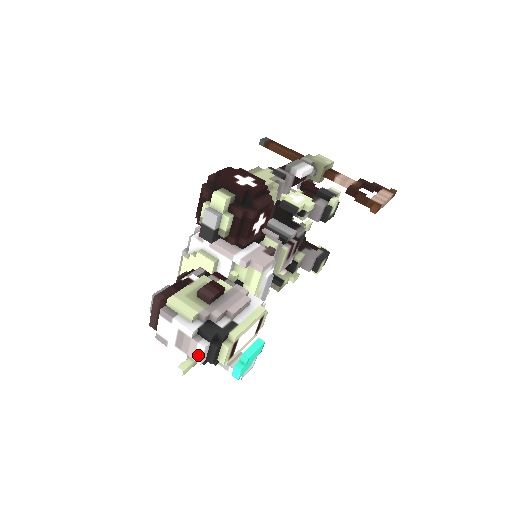
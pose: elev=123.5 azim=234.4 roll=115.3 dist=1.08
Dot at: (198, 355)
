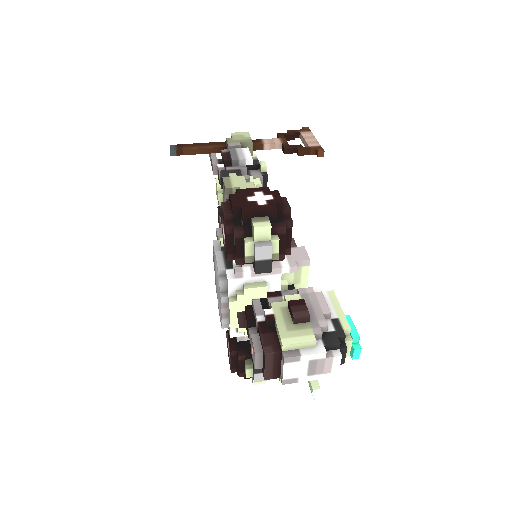
Dot at: (335, 366)
